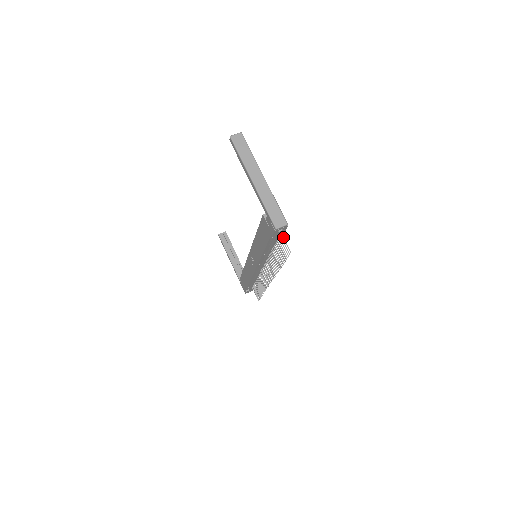
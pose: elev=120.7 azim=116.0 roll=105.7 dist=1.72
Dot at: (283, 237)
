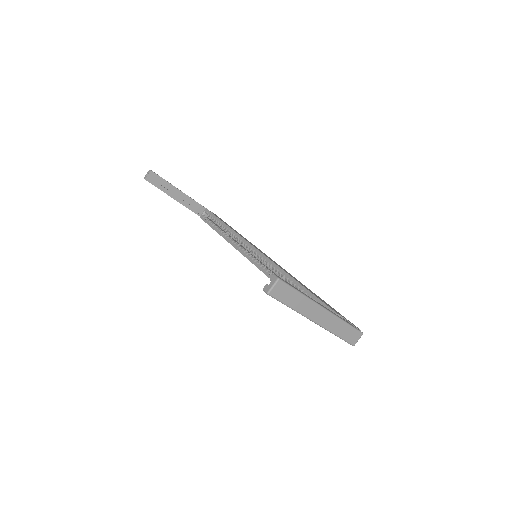
Dot at: occluded
